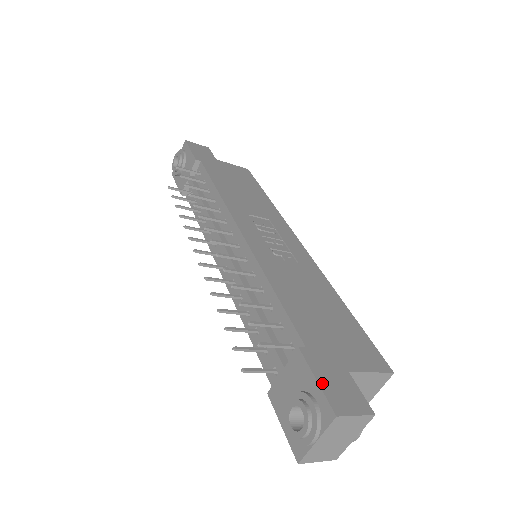
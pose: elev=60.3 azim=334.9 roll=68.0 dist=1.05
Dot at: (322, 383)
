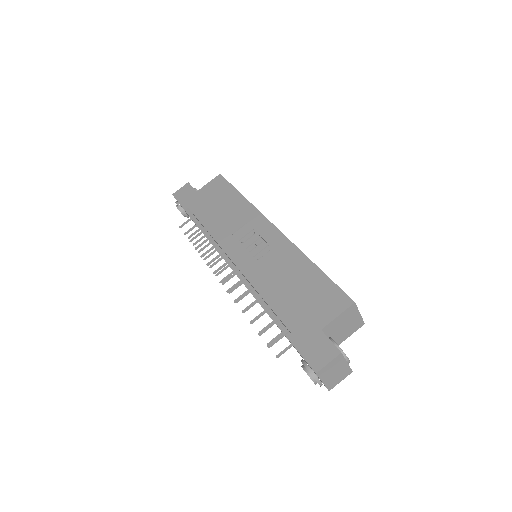
Dot at: (304, 355)
